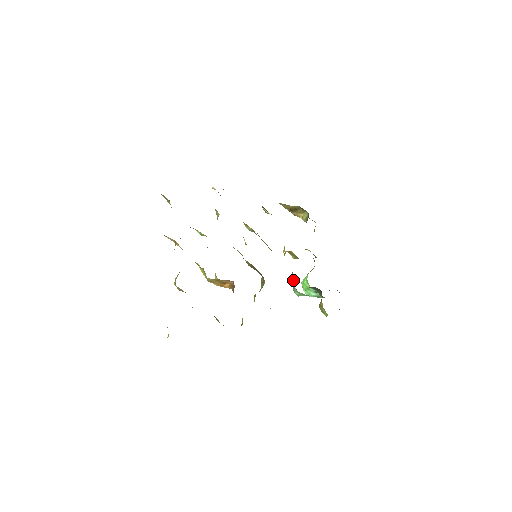
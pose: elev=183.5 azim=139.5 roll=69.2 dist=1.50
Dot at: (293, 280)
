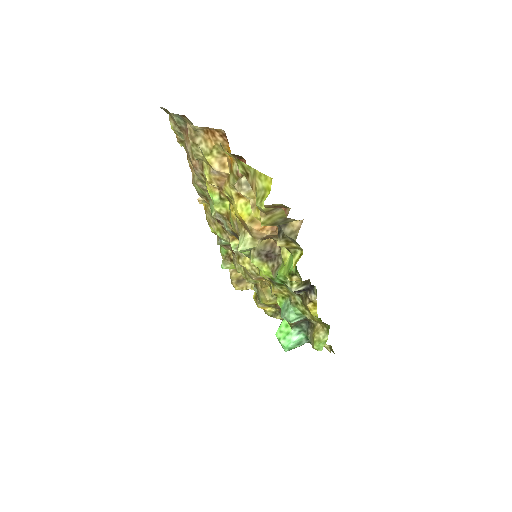
Dot at: (281, 308)
